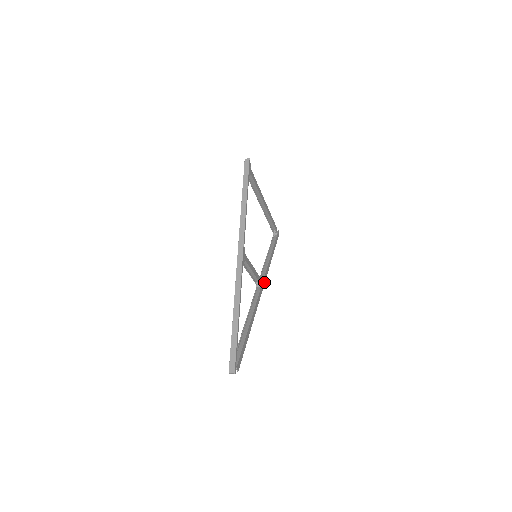
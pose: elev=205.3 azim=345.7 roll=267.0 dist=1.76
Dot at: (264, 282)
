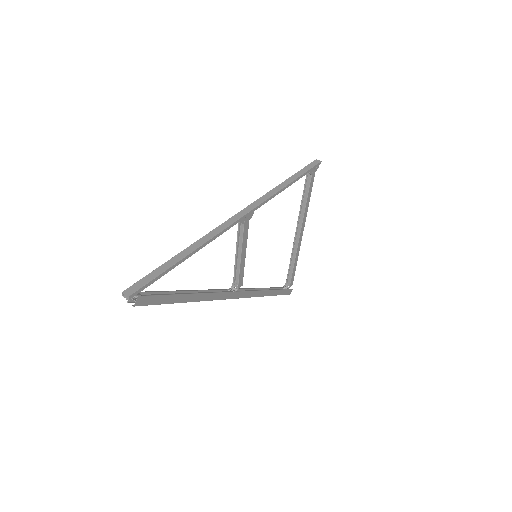
Dot at: (242, 296)
